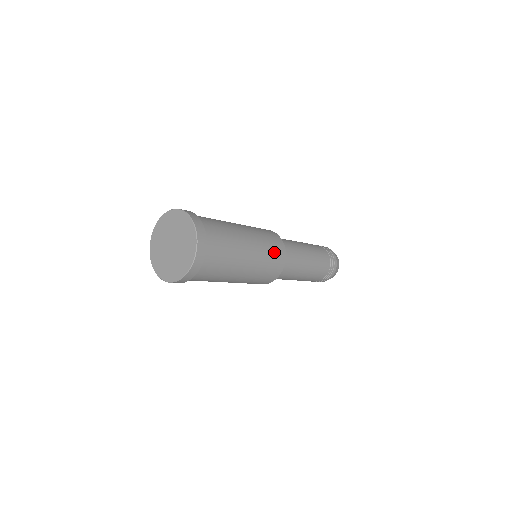
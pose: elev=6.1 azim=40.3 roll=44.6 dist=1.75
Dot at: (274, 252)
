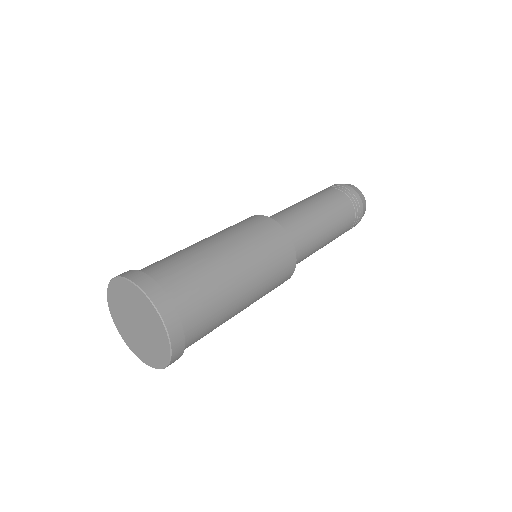
Dot at: (280, 266)
